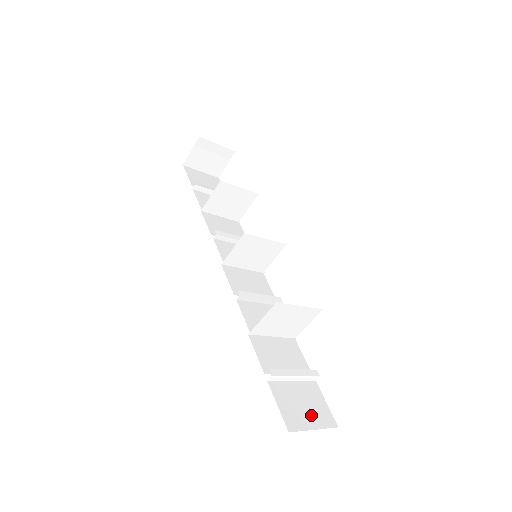
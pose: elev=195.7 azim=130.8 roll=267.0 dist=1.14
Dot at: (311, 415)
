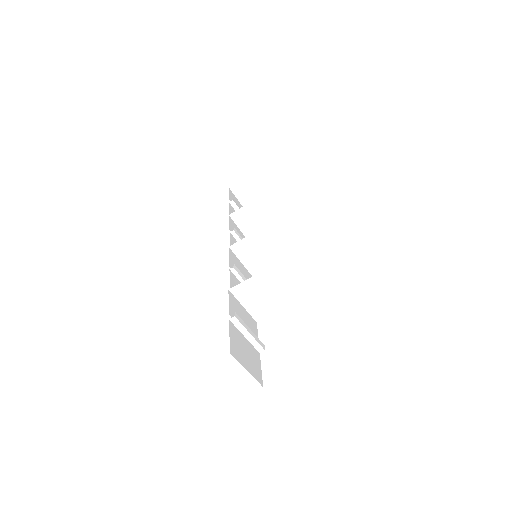
Dot at: (248, 362)
